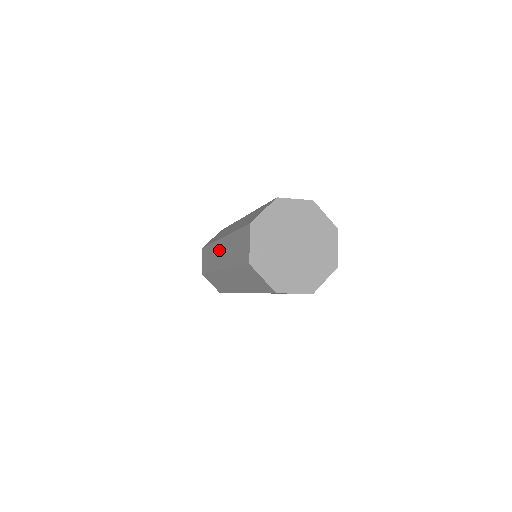
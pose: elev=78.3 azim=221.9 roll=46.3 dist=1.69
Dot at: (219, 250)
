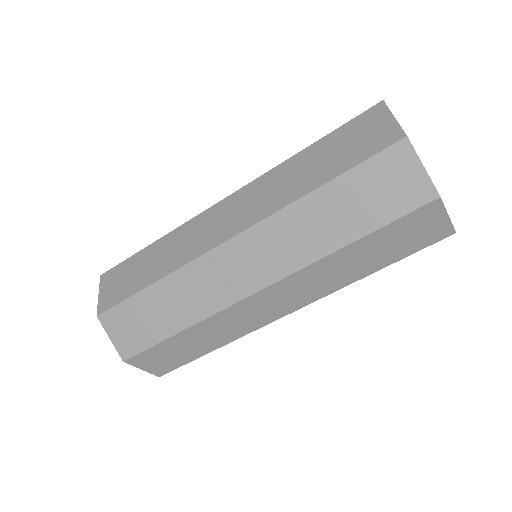
Dot at: (216, 217)
